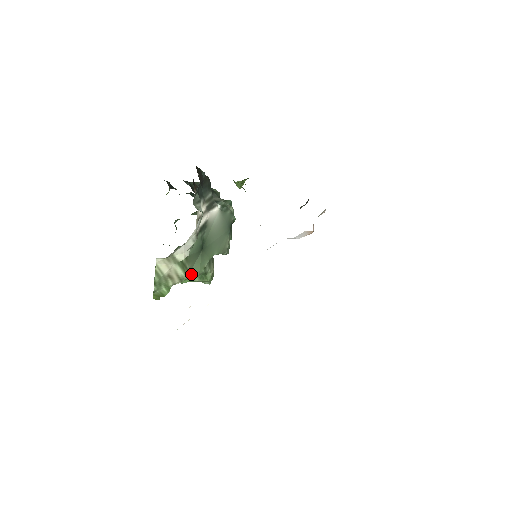
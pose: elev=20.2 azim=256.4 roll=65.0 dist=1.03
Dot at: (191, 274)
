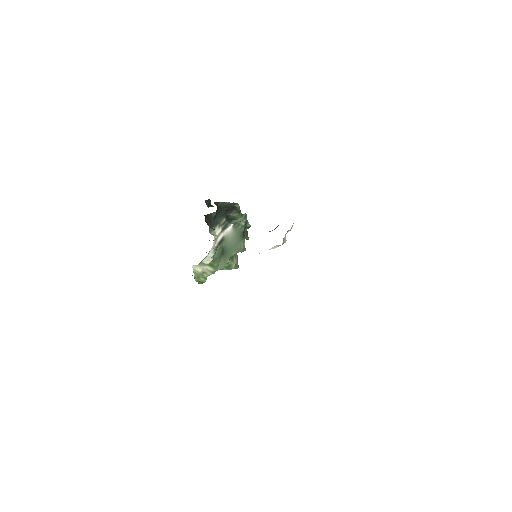
Dot at: (219, 268)
